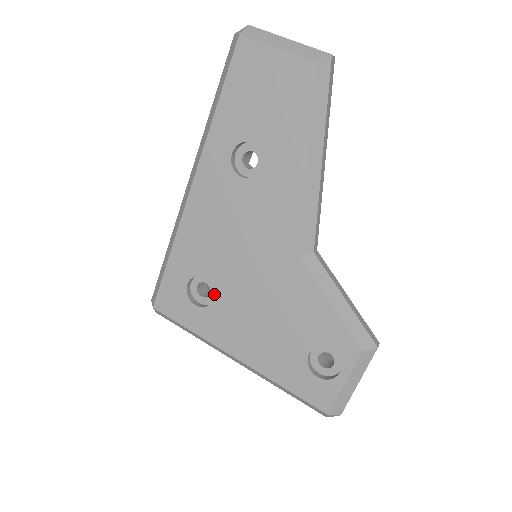
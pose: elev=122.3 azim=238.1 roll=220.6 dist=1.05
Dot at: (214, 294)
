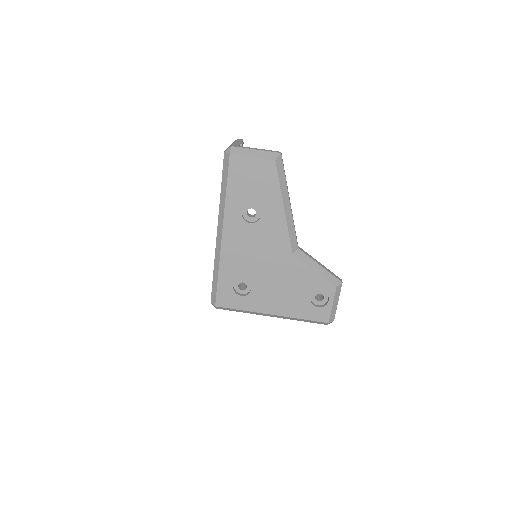
Dot at: (251, 287)
